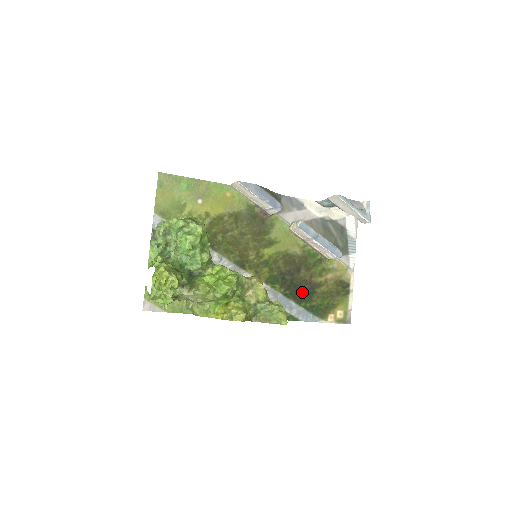
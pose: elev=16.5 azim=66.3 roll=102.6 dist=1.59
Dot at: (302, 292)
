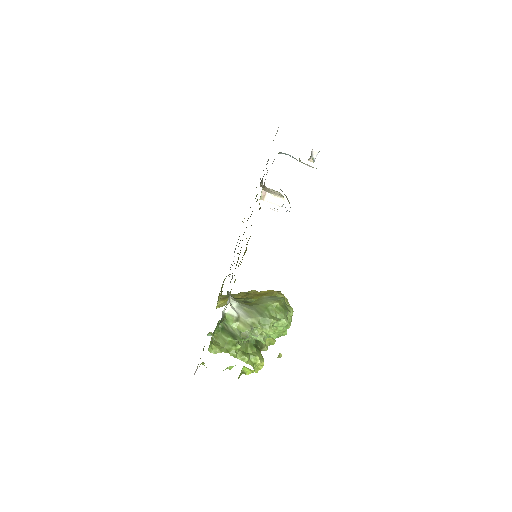
Dot at: occluded
